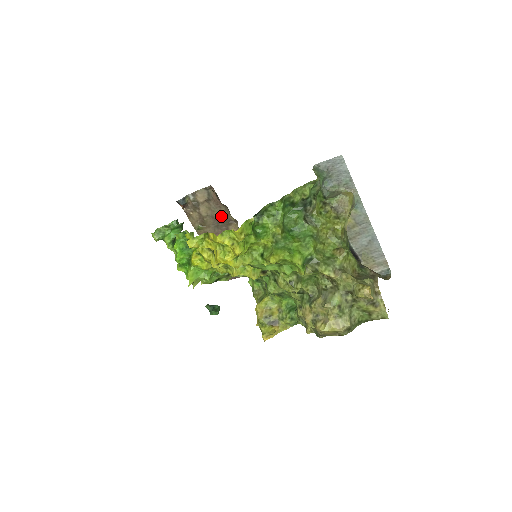
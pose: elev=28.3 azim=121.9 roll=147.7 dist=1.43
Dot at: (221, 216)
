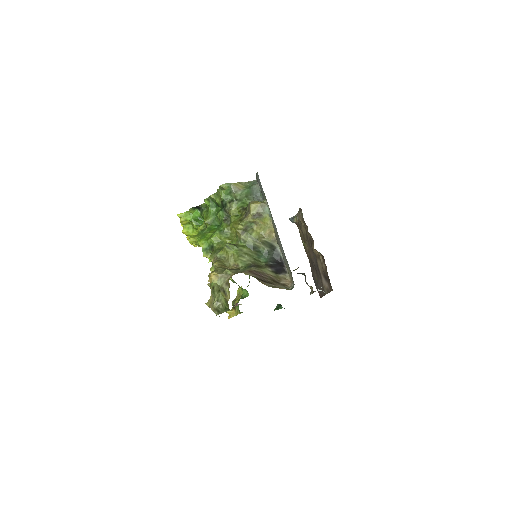
Dot at: (308, 235)
